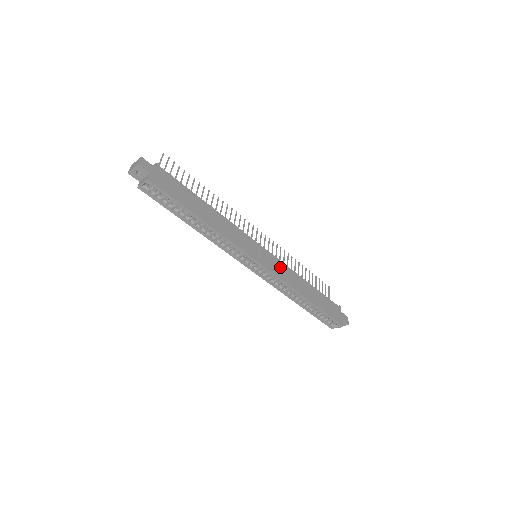
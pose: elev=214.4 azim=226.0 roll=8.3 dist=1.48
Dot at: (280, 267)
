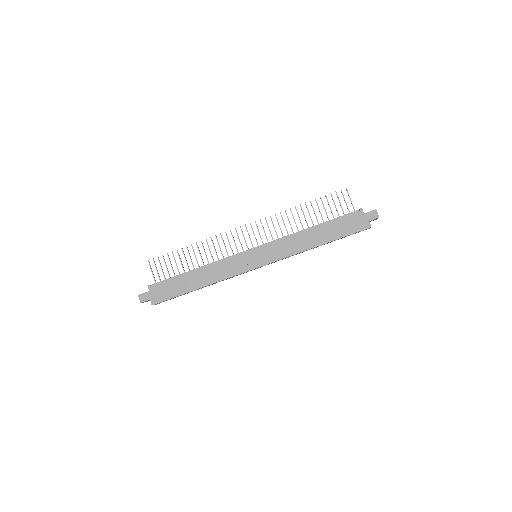
Dot at: (278, 248)
